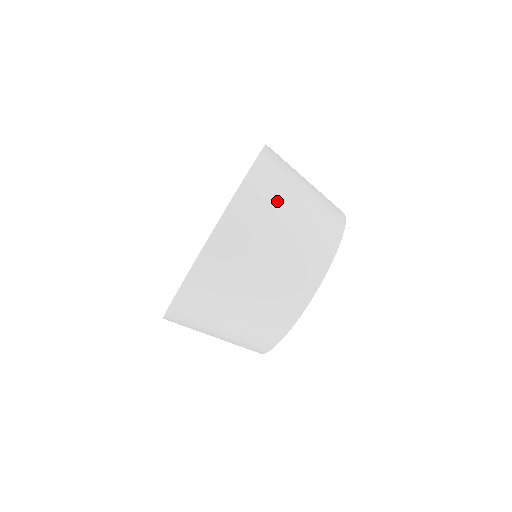
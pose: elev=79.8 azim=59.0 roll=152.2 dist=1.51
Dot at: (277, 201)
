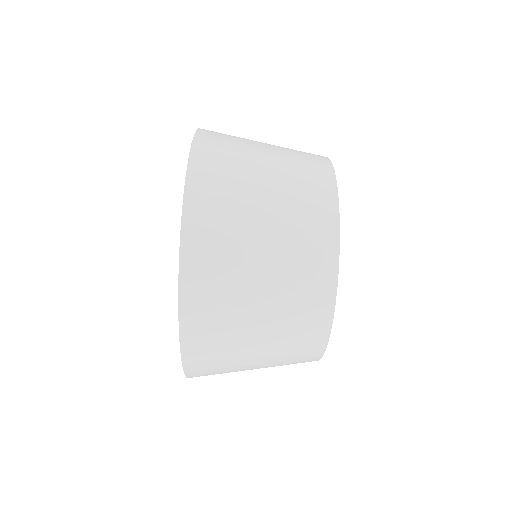
Dot at: (236, 208)
